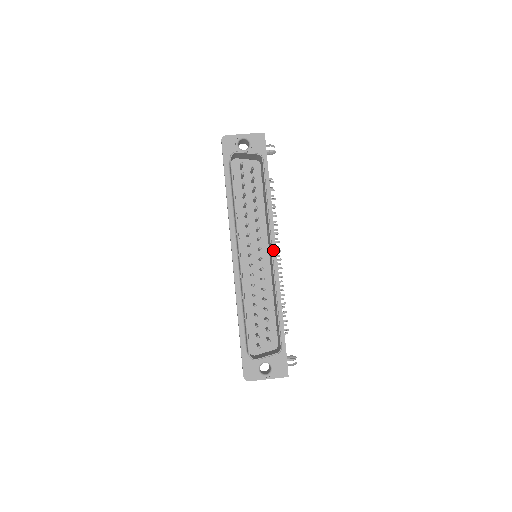
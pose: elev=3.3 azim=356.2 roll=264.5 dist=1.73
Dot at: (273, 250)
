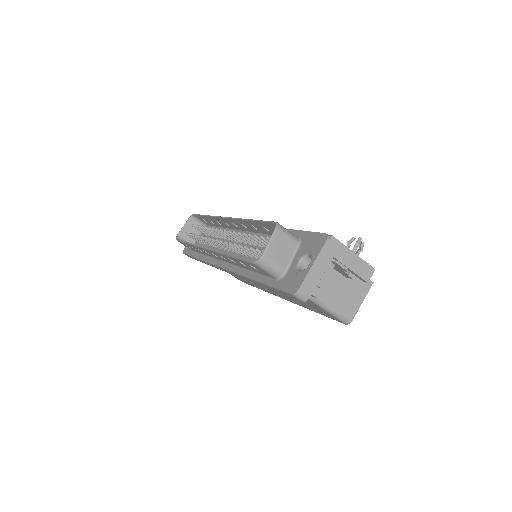
Dot at: occluded
